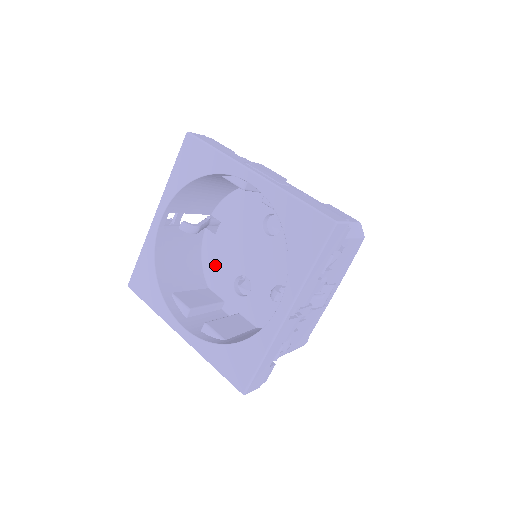
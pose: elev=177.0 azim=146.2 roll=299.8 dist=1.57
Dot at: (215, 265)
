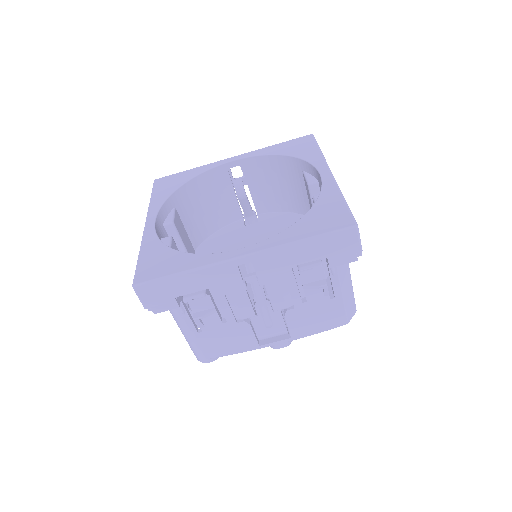
Dot at: (219, 242)
